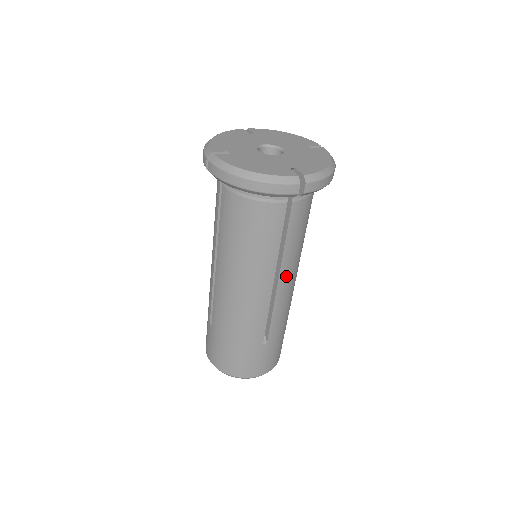
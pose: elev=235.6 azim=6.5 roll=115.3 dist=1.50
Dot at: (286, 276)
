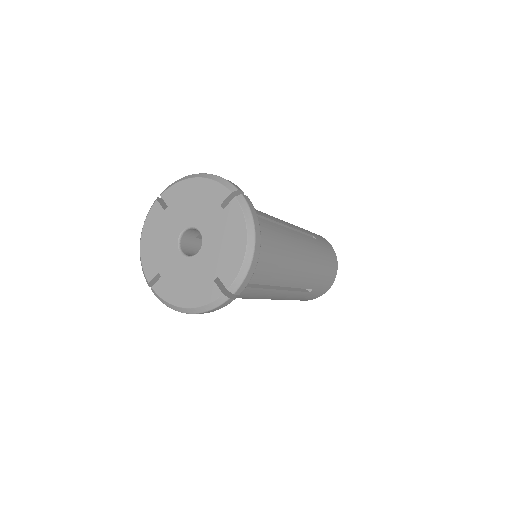
Dot at: (287, 279)
